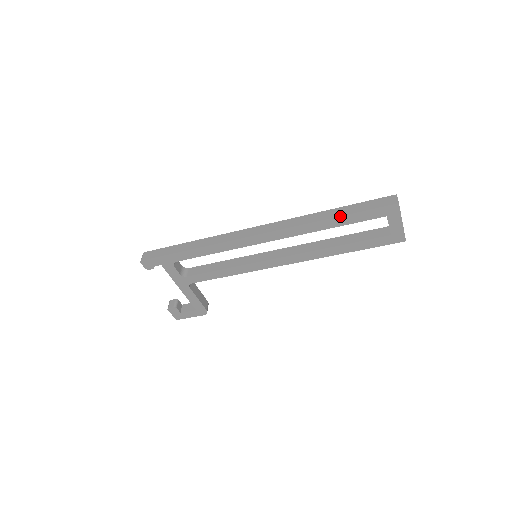
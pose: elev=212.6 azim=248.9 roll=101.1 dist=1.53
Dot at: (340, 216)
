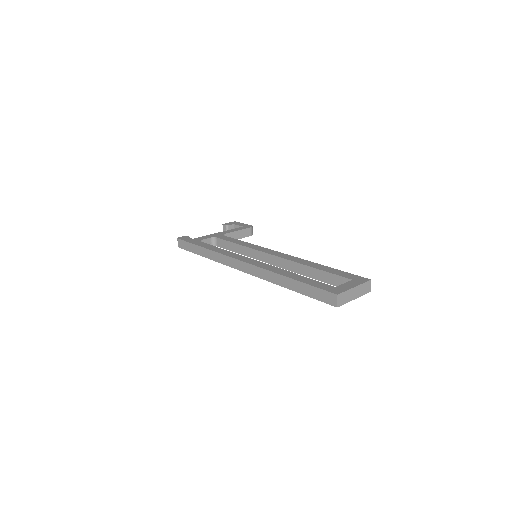
Dot at: occluded
